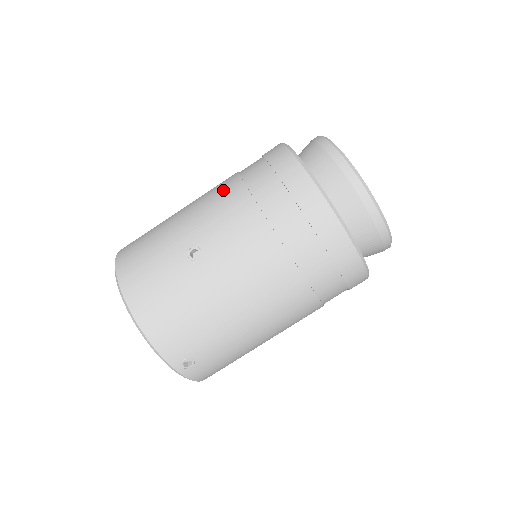
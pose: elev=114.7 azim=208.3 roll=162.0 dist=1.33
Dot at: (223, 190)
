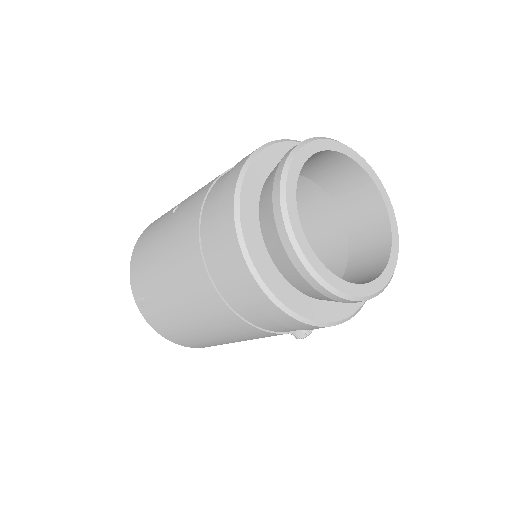
Dot at: occluded
